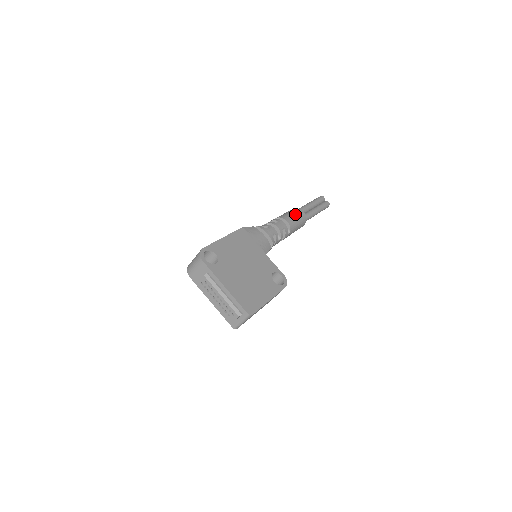
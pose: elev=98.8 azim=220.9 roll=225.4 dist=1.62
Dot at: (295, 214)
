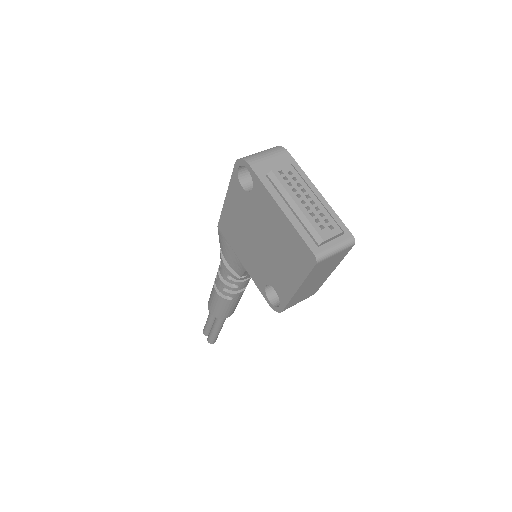
Dot at: occluded
